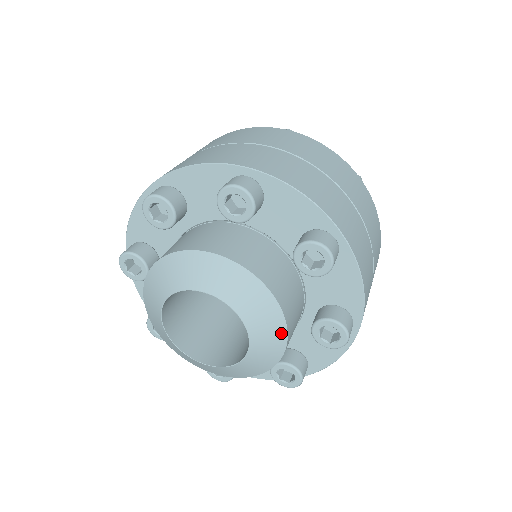
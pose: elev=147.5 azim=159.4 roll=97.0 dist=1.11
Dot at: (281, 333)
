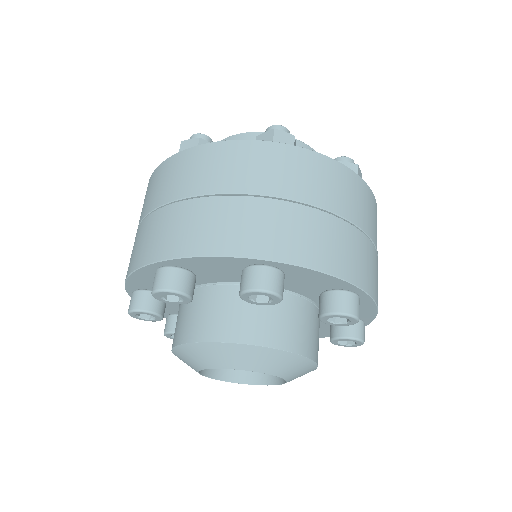
Dot at: (312, 369)
